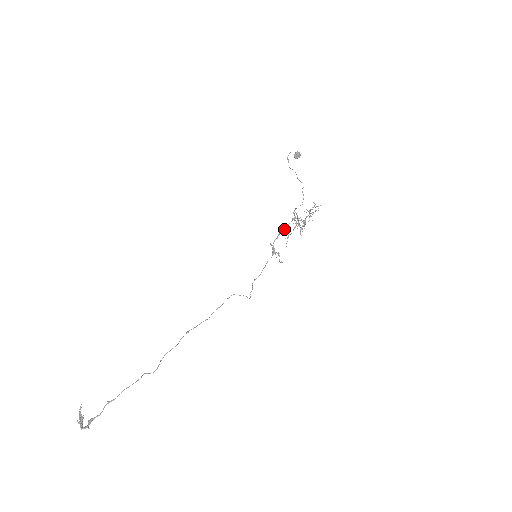
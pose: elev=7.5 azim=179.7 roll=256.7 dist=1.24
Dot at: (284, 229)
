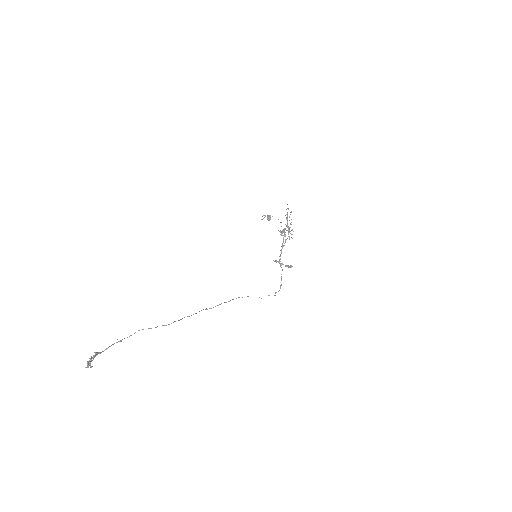
Dot at: occluded
